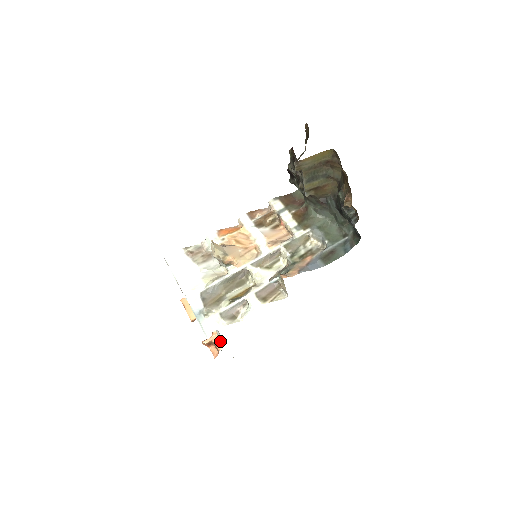
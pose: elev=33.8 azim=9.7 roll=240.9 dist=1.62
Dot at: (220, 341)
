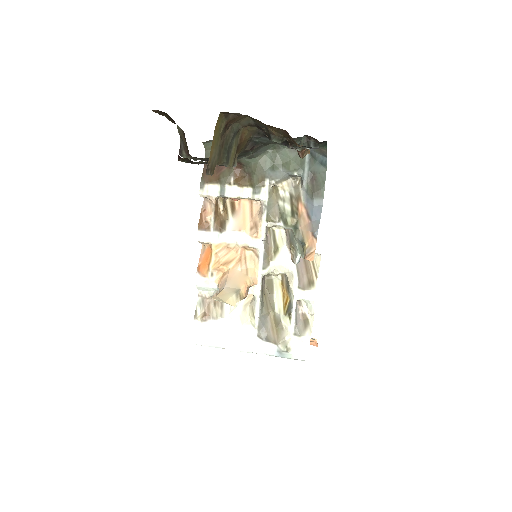
Dot at: occluded
